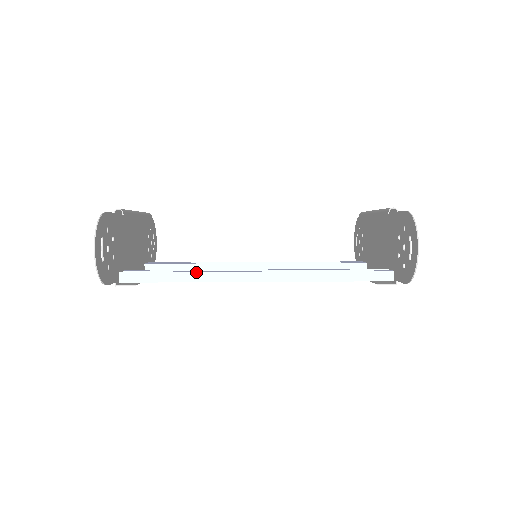
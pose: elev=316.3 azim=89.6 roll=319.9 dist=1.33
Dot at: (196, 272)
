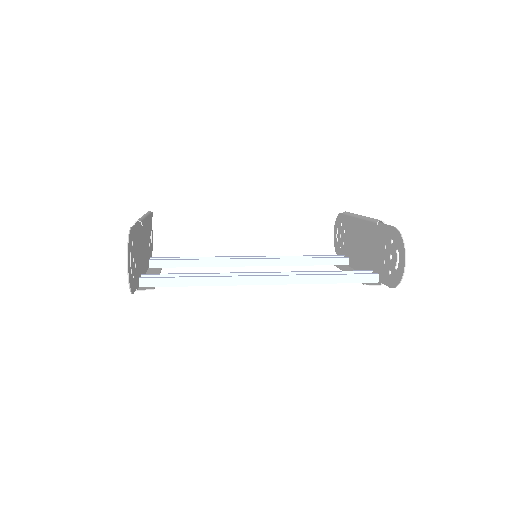
Dot at: (210, 277)
